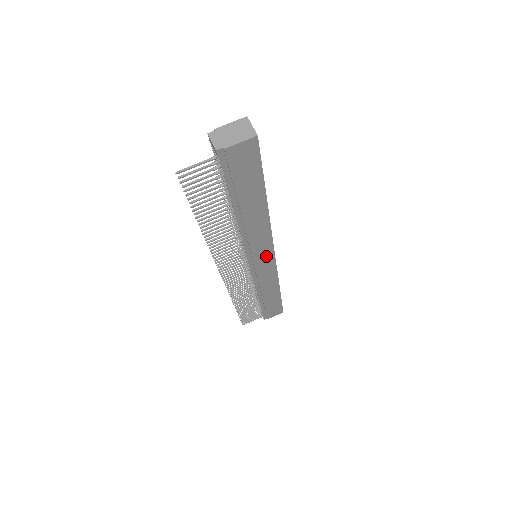
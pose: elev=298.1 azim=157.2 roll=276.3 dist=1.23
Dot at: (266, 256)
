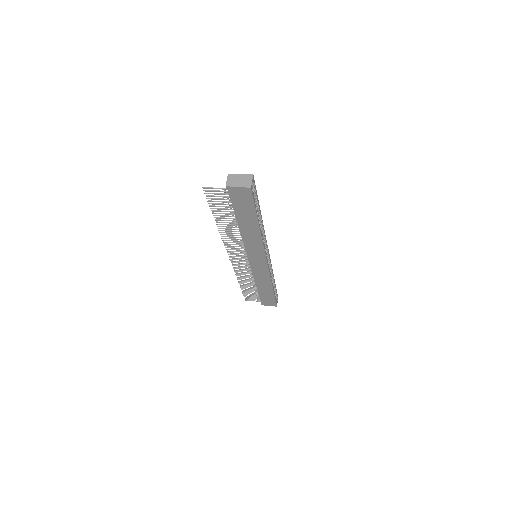
Dot at: (260, 259)
